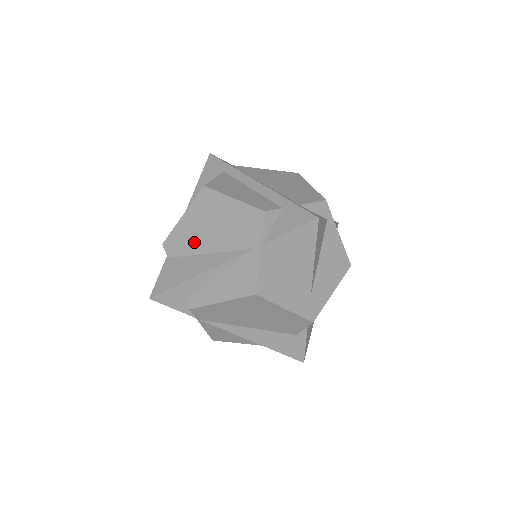
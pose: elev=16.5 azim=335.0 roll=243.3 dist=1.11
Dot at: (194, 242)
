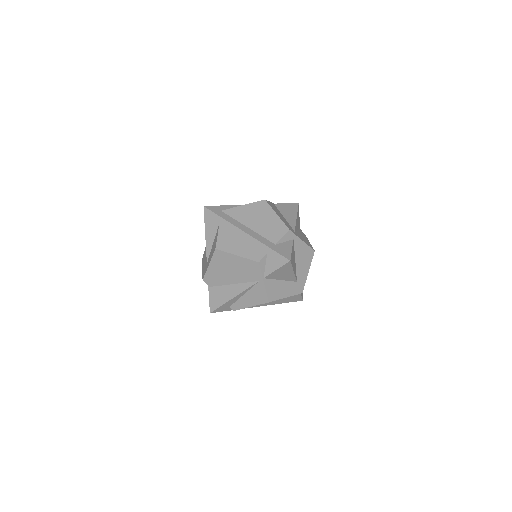
Dot at: (222, 279)
